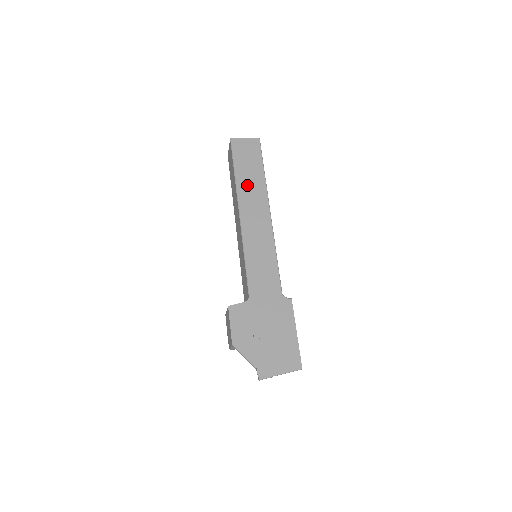
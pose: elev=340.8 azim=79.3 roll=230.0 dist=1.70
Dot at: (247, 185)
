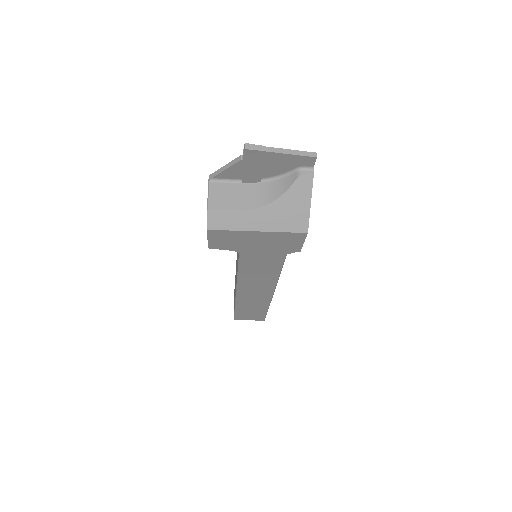
Dot at: occluded
